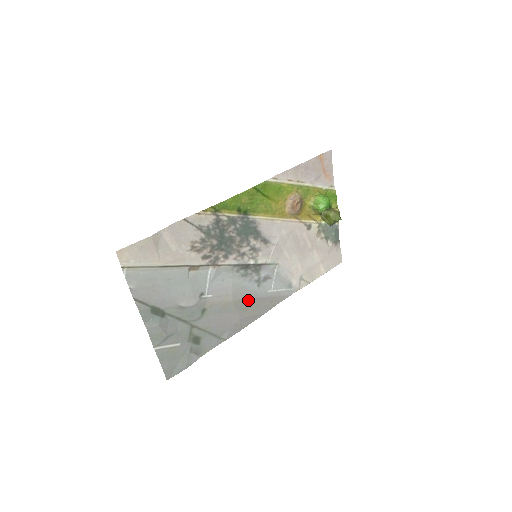
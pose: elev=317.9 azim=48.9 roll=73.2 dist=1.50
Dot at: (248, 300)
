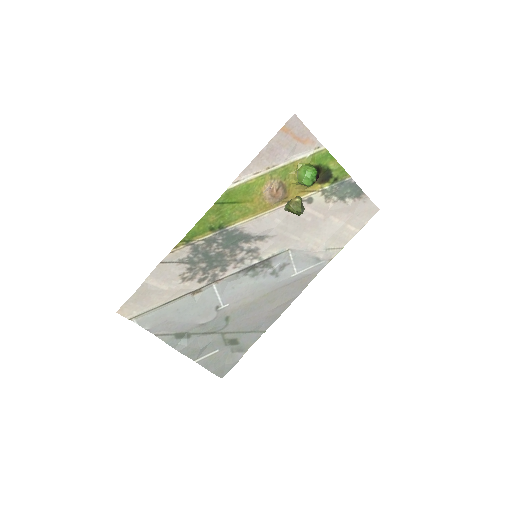
Dot at: (271, 292)
